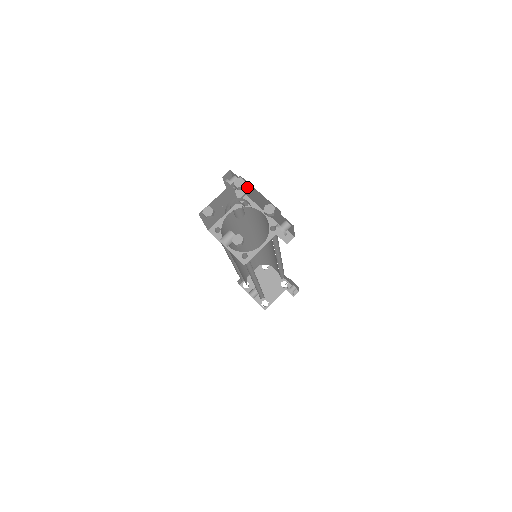
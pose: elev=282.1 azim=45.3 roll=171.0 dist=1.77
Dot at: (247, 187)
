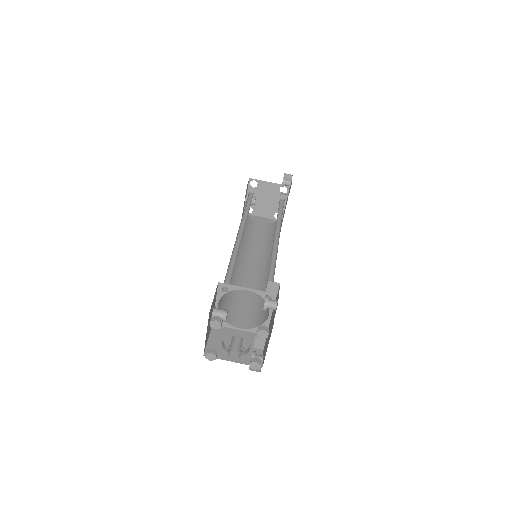
Dot at: (273, 319)
